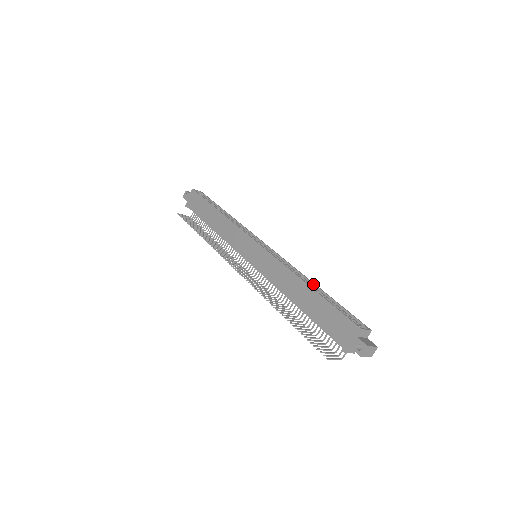
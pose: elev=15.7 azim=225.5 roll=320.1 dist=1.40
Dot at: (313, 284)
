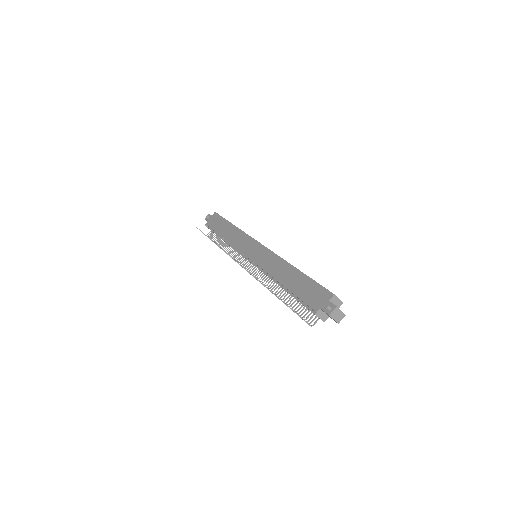
Dot at: occluded
